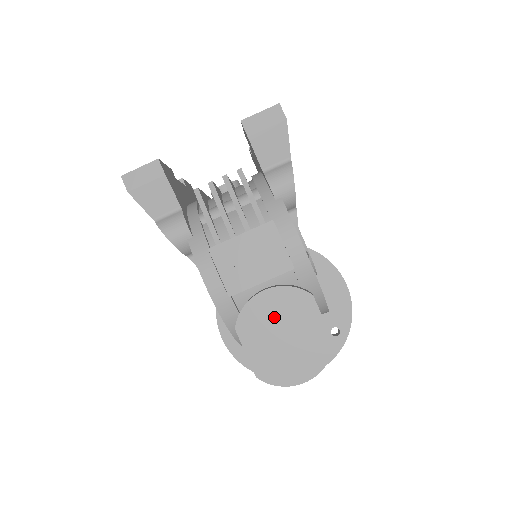
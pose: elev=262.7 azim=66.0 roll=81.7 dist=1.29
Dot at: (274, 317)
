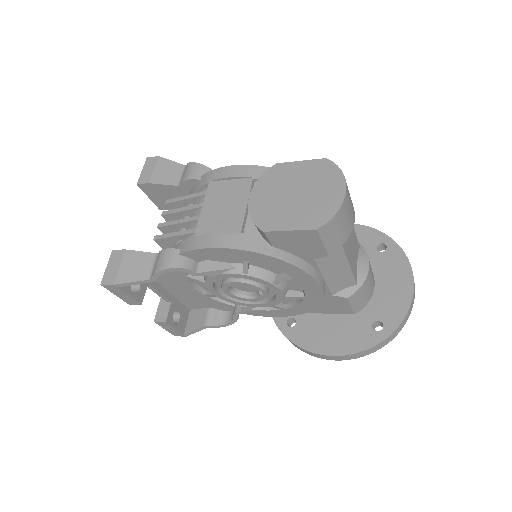
Dot at: (275, 197)
